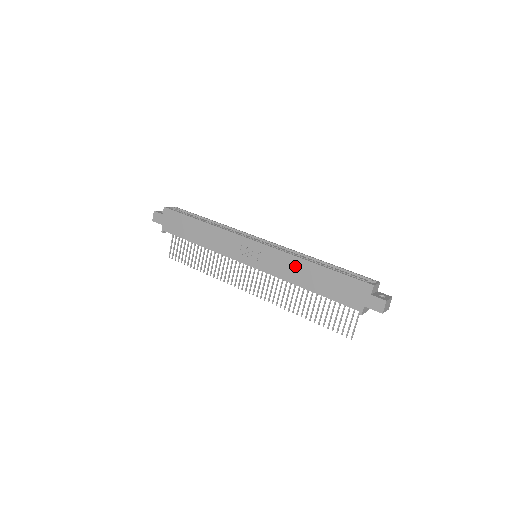
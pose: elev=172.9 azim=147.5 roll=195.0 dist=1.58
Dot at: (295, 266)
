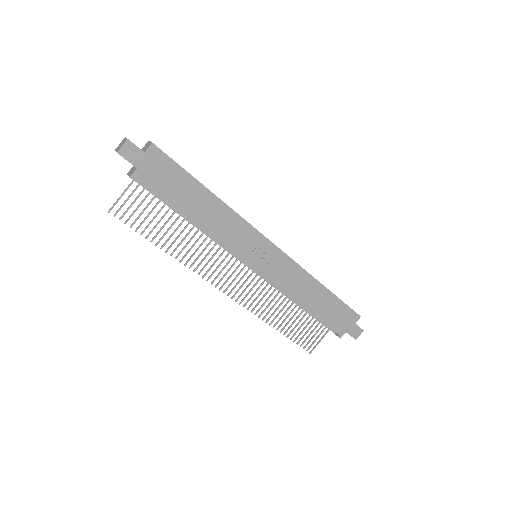
Dot at: (305, 283)
